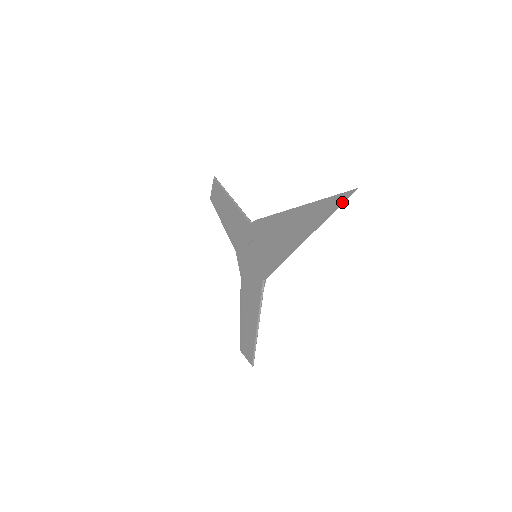
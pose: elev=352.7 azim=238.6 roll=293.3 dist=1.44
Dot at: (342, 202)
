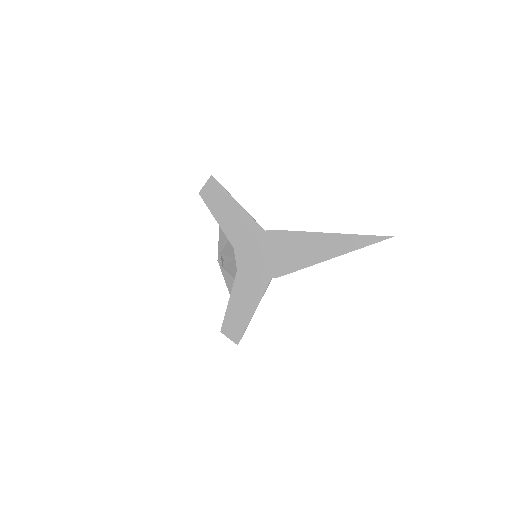
Dot at: (378, 241)
